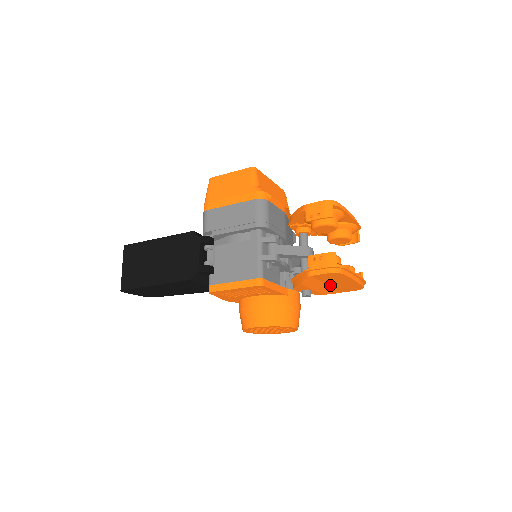
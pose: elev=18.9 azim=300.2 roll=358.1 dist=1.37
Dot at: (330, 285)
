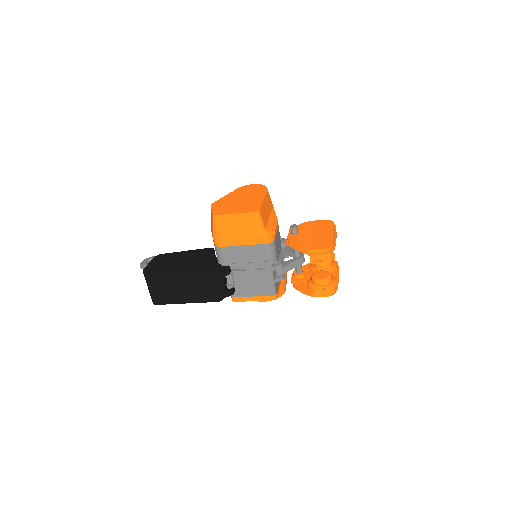
Dot at: occluded
